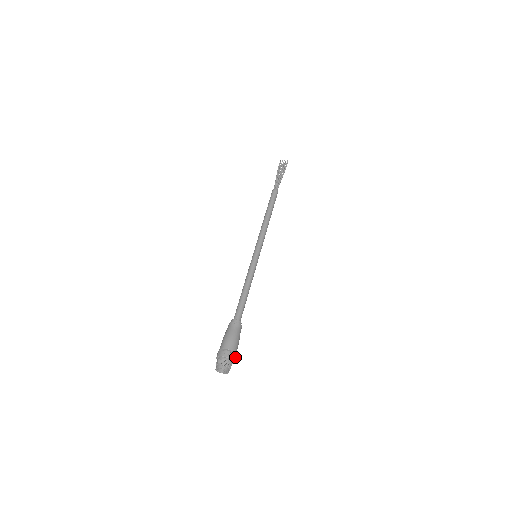
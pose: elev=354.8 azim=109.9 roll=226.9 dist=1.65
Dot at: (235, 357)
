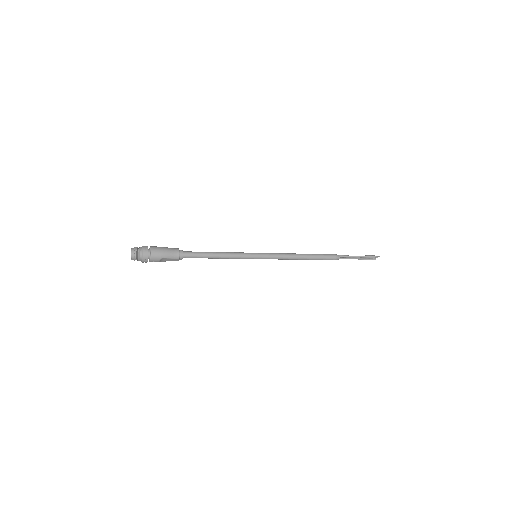
Dot at: (148, 252)
